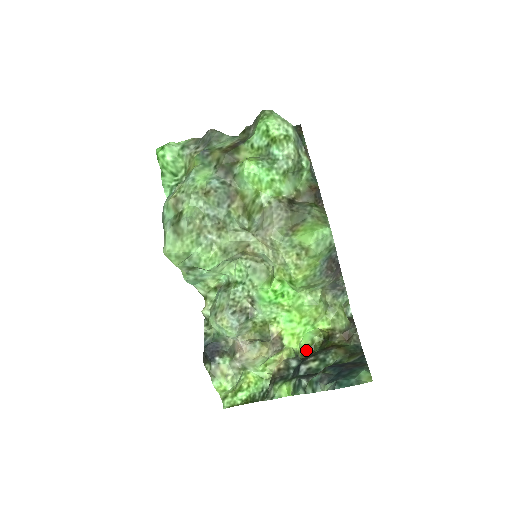
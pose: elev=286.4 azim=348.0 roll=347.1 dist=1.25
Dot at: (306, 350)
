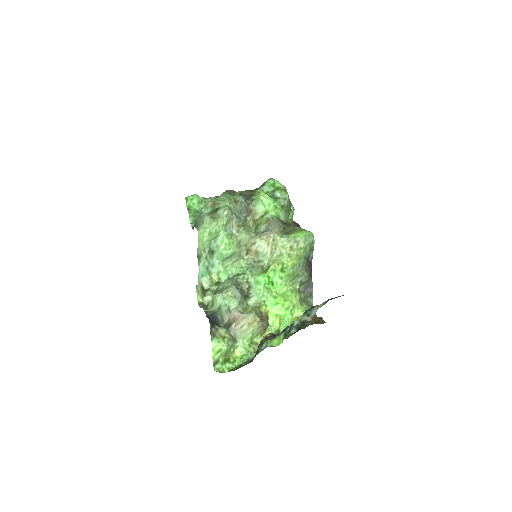
Dot at: occluded
